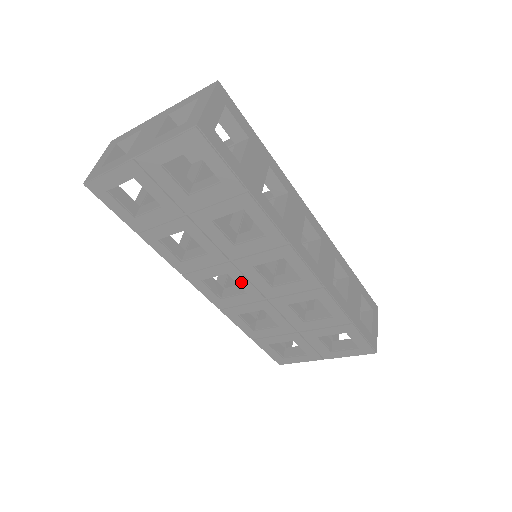
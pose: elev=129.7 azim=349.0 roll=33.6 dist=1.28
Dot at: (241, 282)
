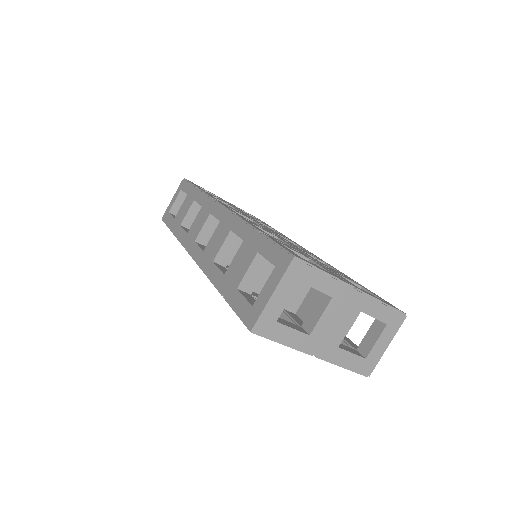
Dot at: occluded
